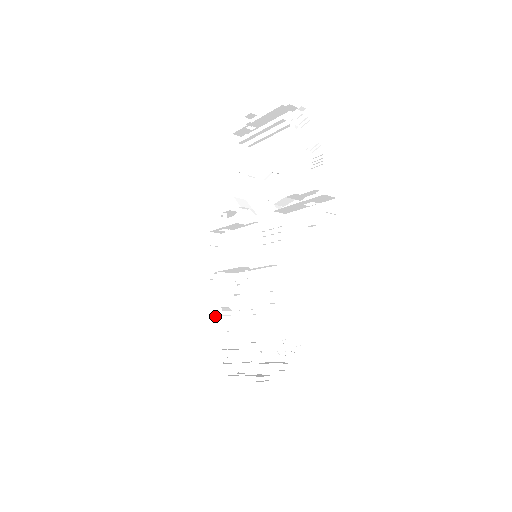
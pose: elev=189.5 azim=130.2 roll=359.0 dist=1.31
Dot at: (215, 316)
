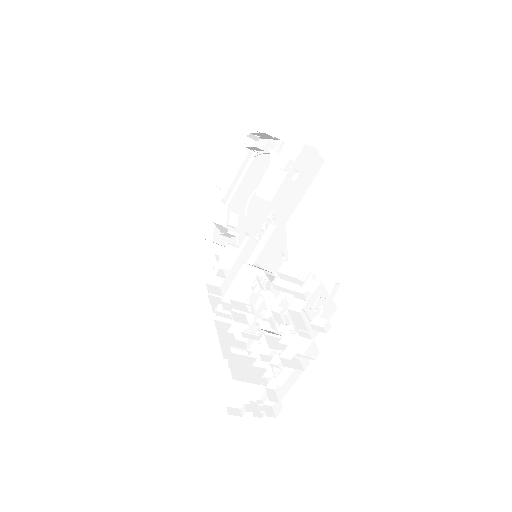
Dot at: (231, 353)
